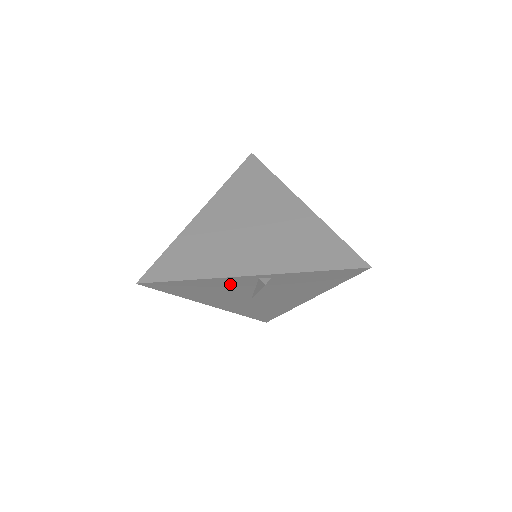
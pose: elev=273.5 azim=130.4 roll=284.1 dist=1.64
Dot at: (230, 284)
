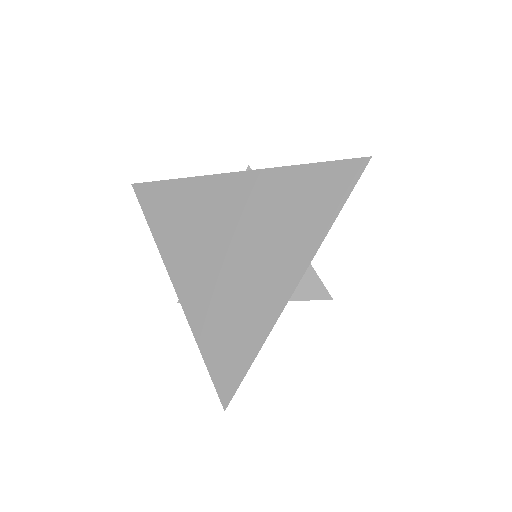
Dot at: occluded
